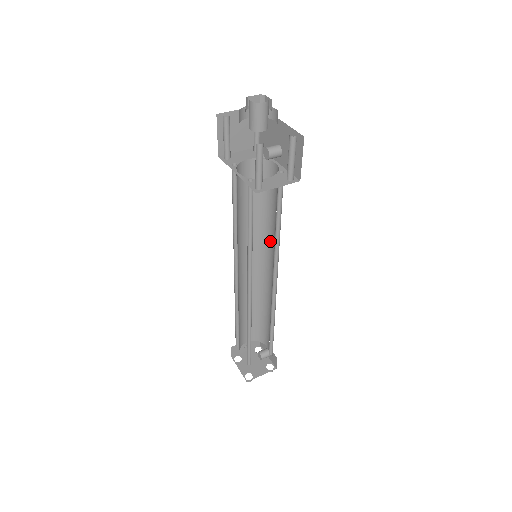
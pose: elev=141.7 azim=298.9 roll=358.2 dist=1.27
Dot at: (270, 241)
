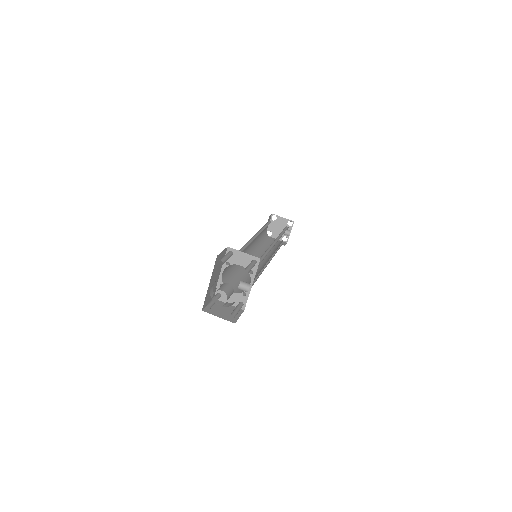
Dot at: occluded
